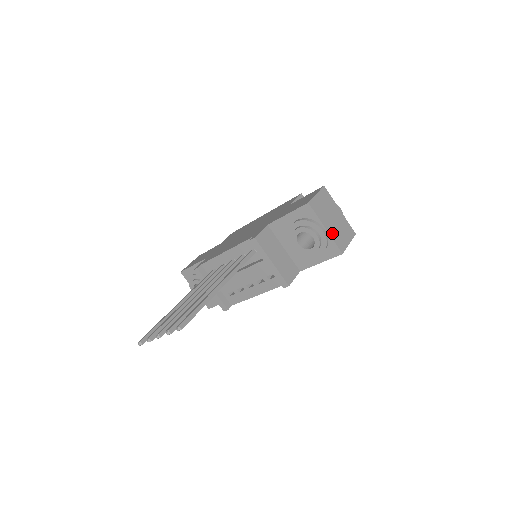
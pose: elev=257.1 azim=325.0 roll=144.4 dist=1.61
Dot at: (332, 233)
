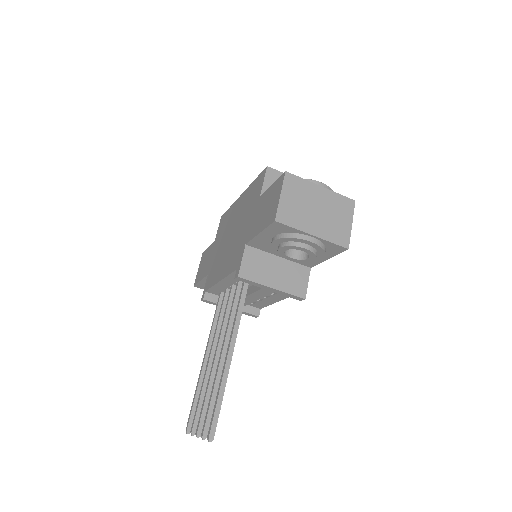
Dot at: (323, 233)
